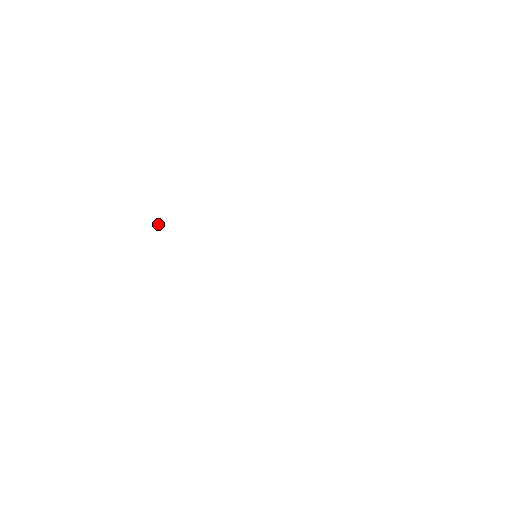
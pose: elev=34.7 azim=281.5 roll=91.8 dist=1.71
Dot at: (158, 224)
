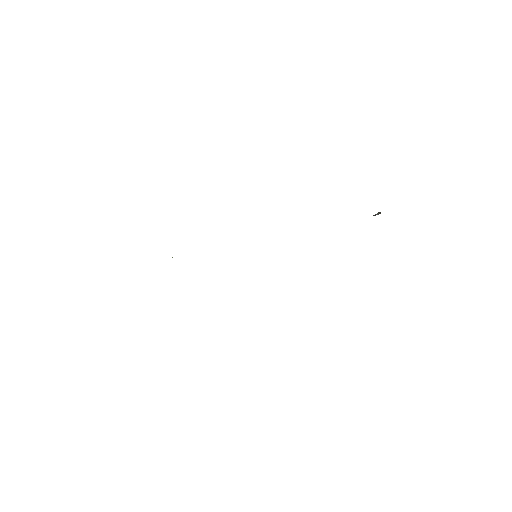
Dot at: occluded
